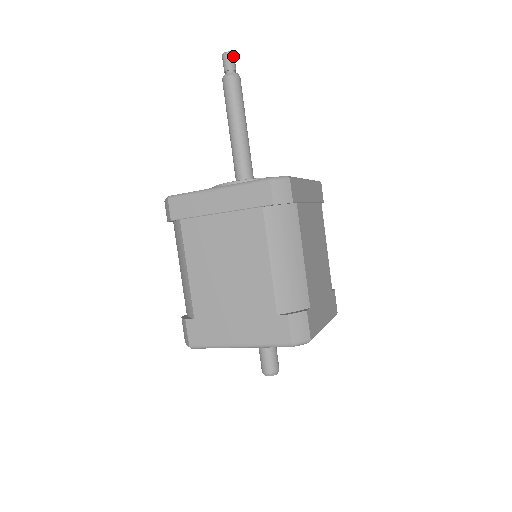
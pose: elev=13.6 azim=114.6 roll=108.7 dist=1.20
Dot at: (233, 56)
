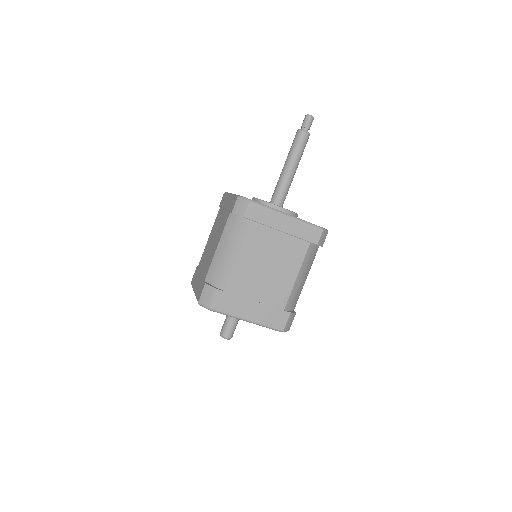
Dot at: occluded
